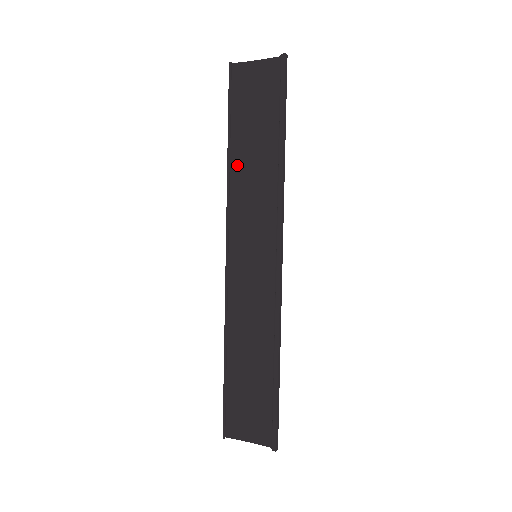
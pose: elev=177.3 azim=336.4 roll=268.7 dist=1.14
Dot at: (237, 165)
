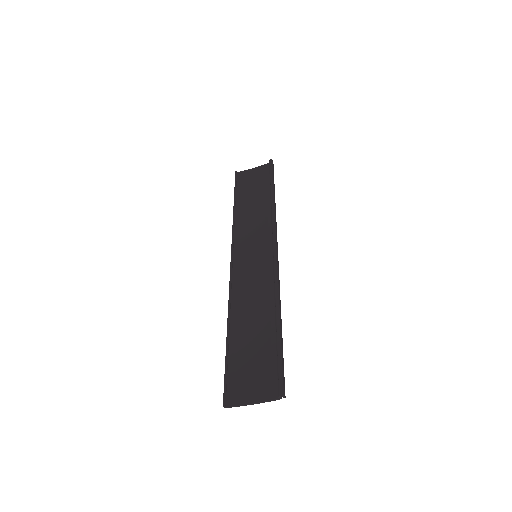
Dot at: (240, 213)
